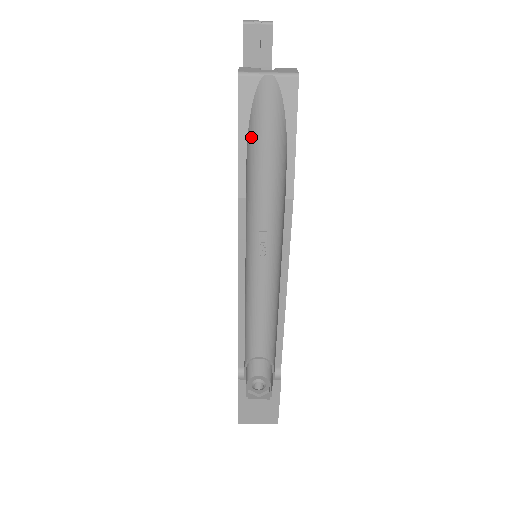
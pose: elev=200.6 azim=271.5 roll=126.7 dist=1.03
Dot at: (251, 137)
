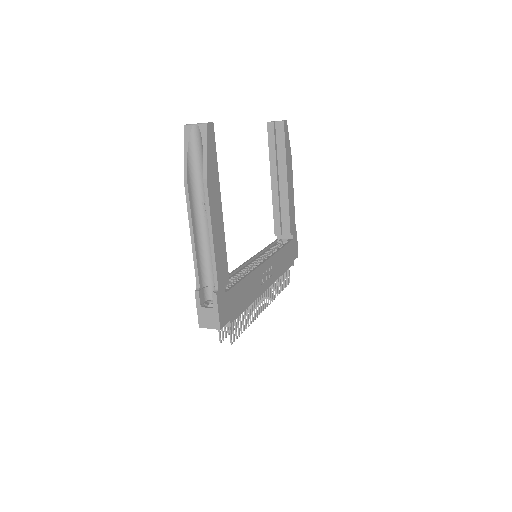
Dot at: (191, 152)
